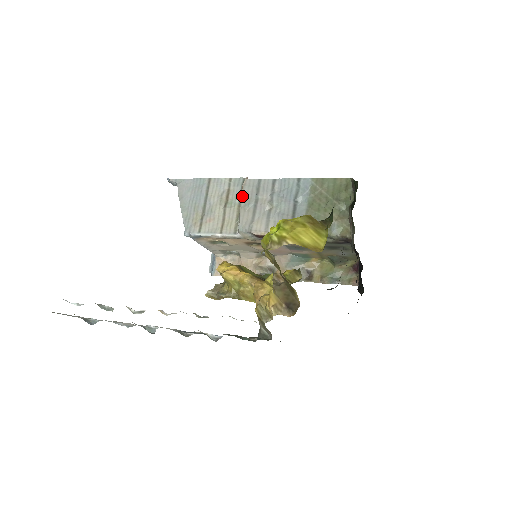
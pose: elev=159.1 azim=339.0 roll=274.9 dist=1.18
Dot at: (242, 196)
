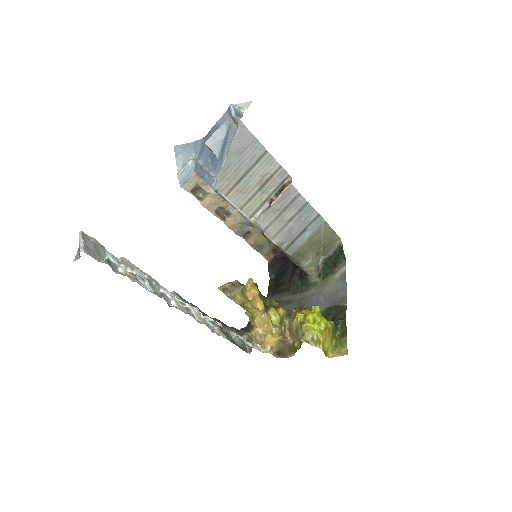
Dot at: (280, 198)
